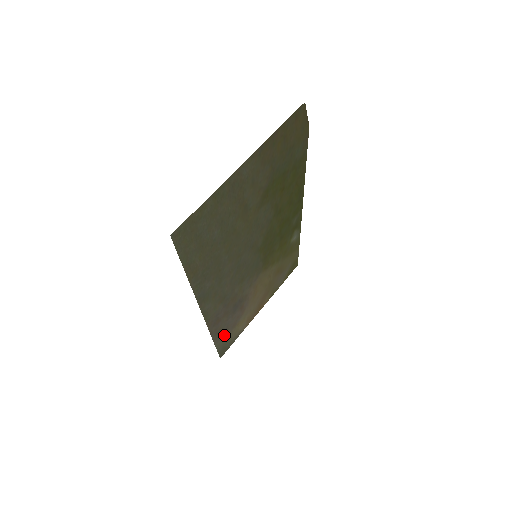
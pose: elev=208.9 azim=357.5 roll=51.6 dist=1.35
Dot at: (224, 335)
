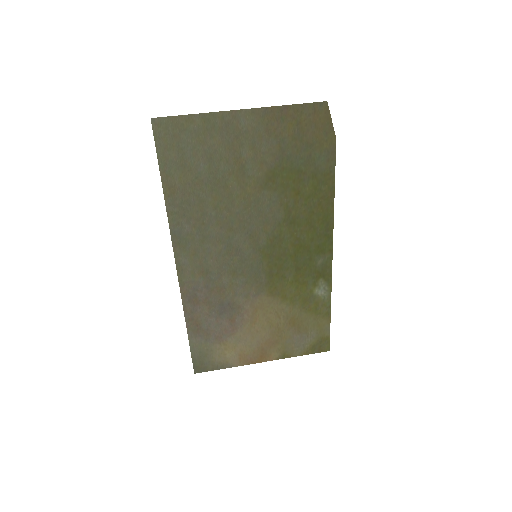
Dot at: (203, 338)
